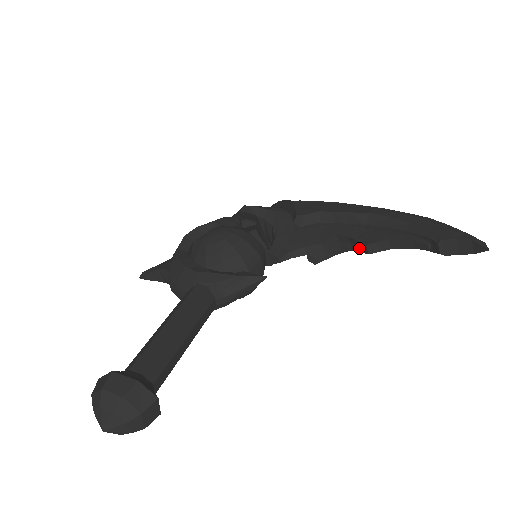
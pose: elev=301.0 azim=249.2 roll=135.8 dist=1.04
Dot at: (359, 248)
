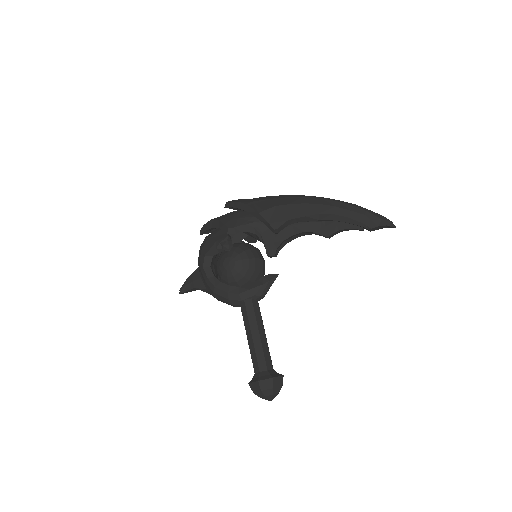
Dot at: (321, 235)
